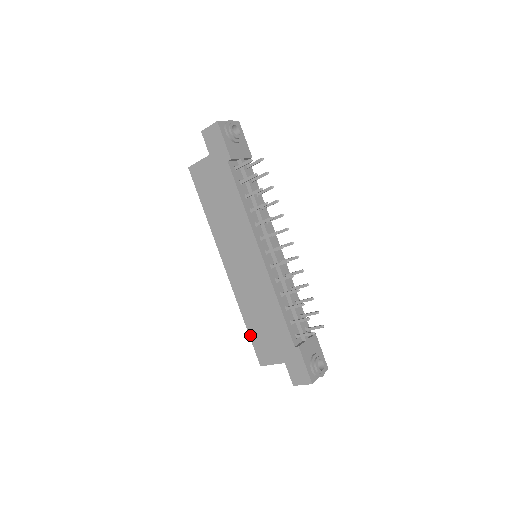
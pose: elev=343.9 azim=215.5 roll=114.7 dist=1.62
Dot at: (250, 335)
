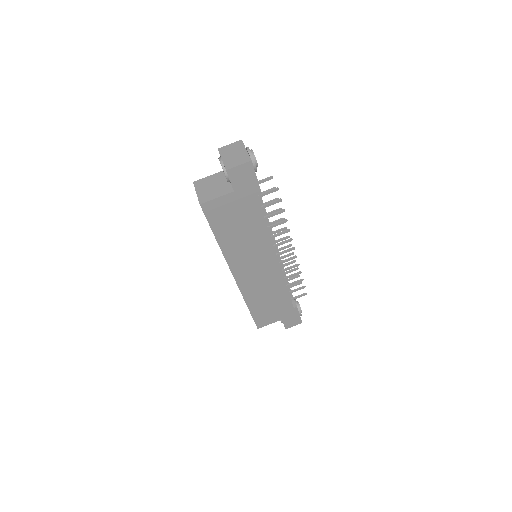
Dot at: (252, 314)
